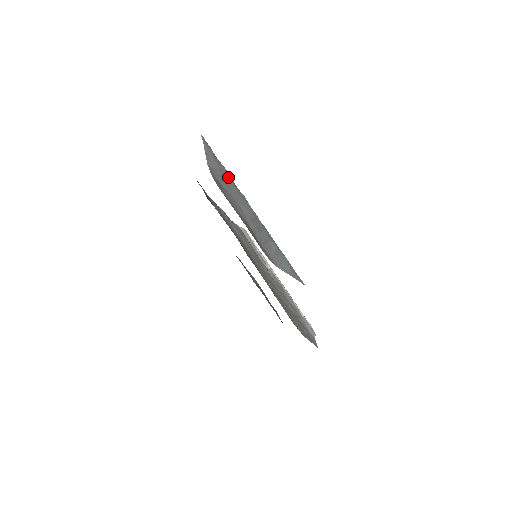
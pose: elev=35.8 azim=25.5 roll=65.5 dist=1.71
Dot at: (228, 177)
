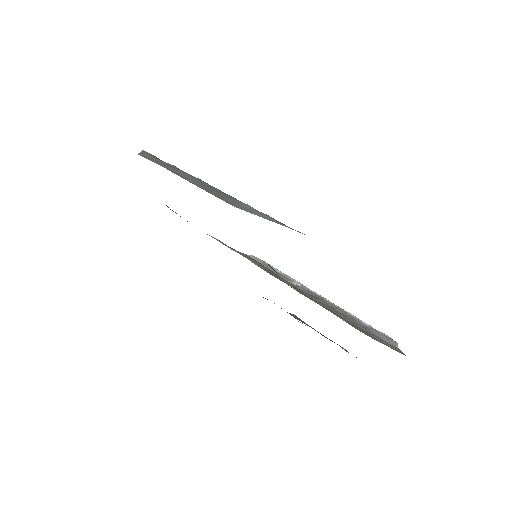
Dot at: (176, 168)
